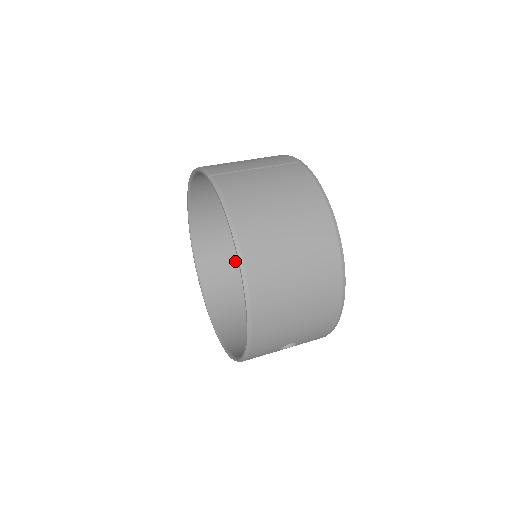
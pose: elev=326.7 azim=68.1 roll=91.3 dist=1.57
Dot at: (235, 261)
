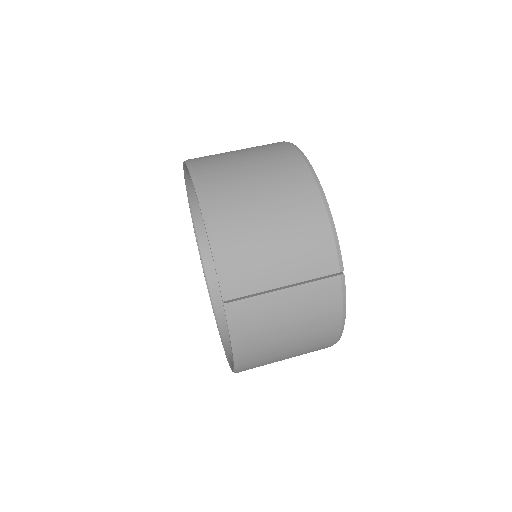
Dot at: occluded
